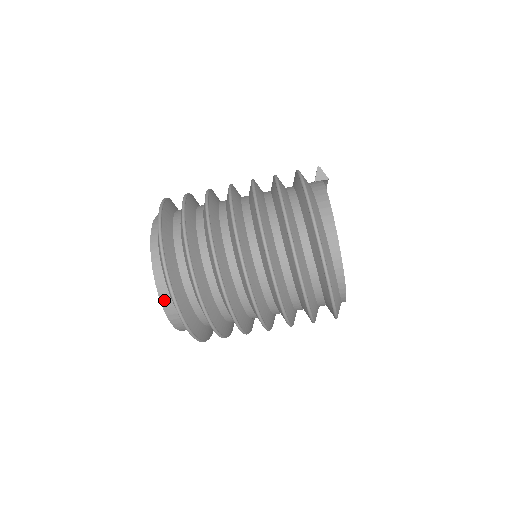
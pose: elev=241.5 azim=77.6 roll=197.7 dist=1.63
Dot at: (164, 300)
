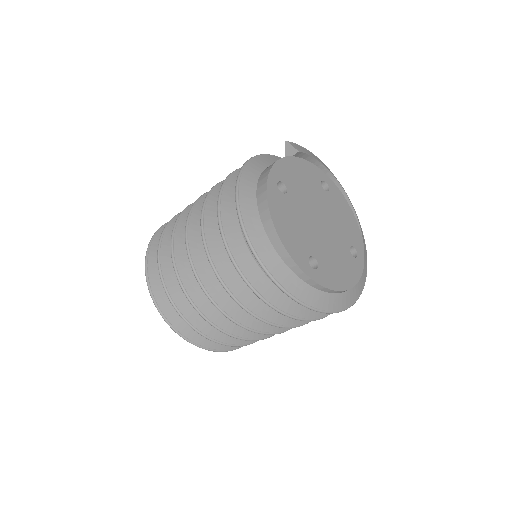
Dot at: occluded
